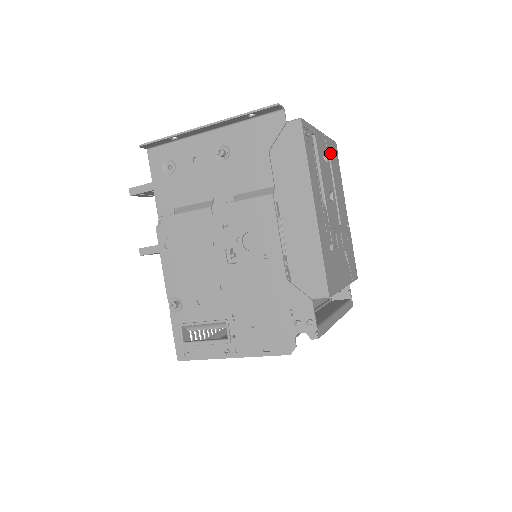
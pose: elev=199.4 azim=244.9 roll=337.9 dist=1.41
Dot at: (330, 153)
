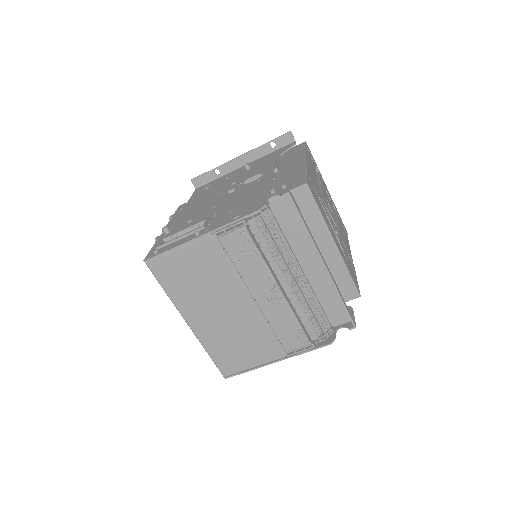
Dot at: (336, 212)
